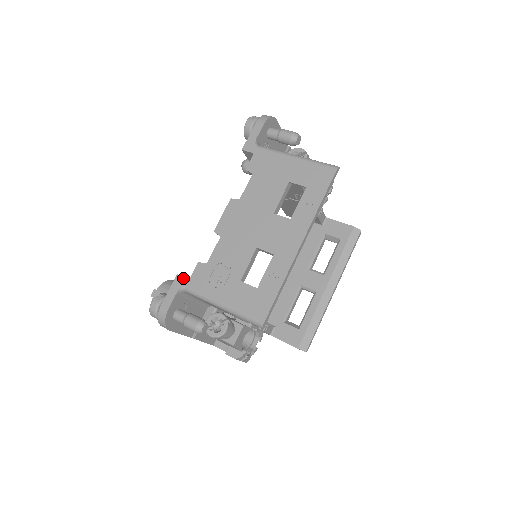
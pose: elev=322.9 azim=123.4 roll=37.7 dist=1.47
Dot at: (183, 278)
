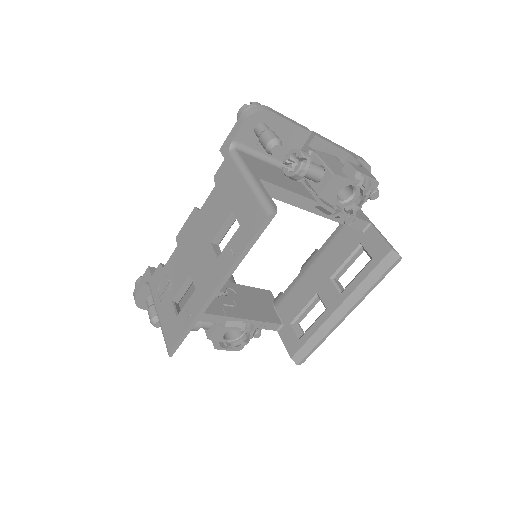
Dot at: (149, 273)
